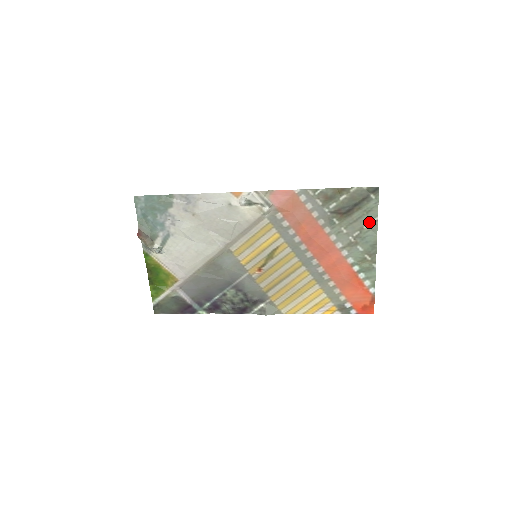
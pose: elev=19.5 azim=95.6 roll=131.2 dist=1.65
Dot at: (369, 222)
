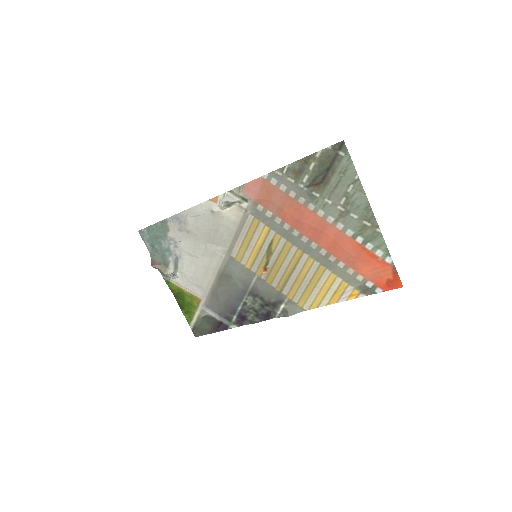
Dot at: (351, 183)
